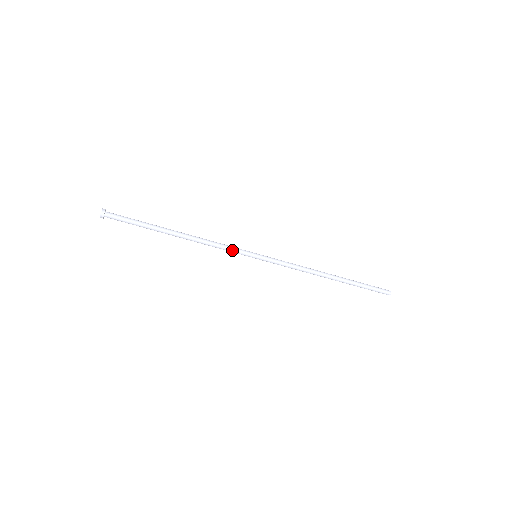
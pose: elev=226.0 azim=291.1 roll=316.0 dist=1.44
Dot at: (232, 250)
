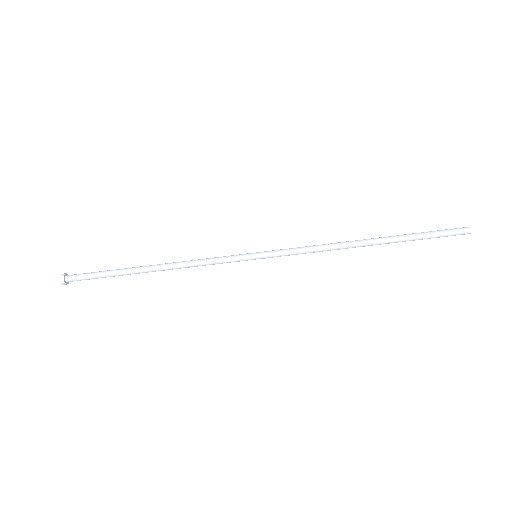
Dot at: (222, 262)
